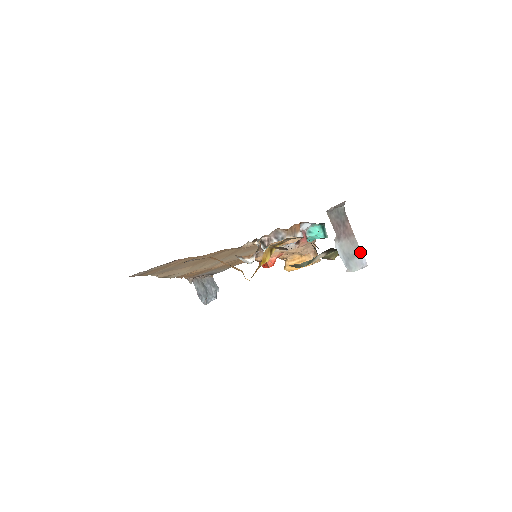
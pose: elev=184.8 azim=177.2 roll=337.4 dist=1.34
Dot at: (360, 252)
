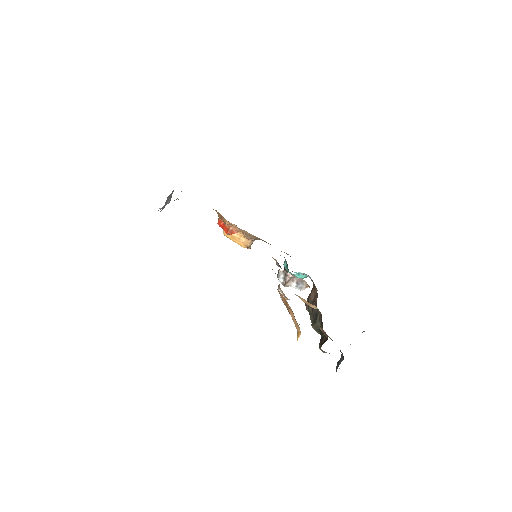
Dot at: occluded
